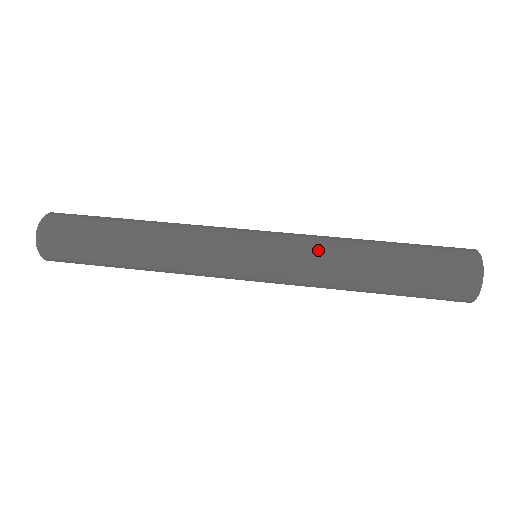
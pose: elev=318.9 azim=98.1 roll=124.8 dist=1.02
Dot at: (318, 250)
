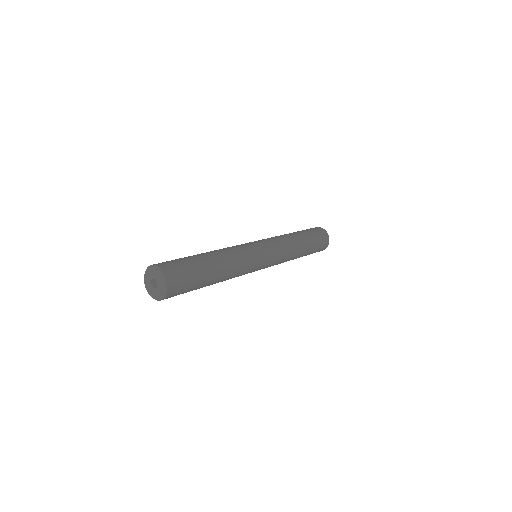
Dot at: (287, 247)
